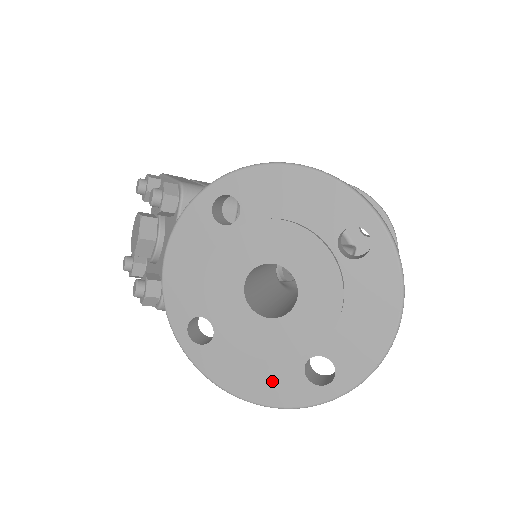
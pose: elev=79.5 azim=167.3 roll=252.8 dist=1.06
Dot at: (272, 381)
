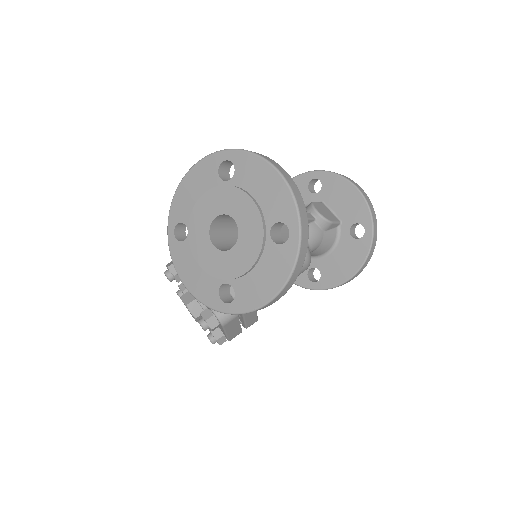
Dot at: (272, 268)
